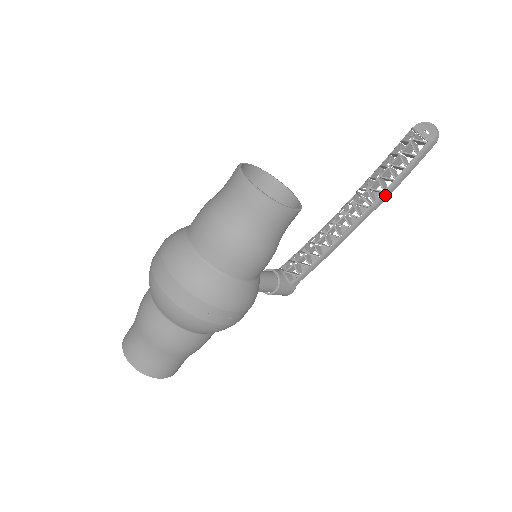
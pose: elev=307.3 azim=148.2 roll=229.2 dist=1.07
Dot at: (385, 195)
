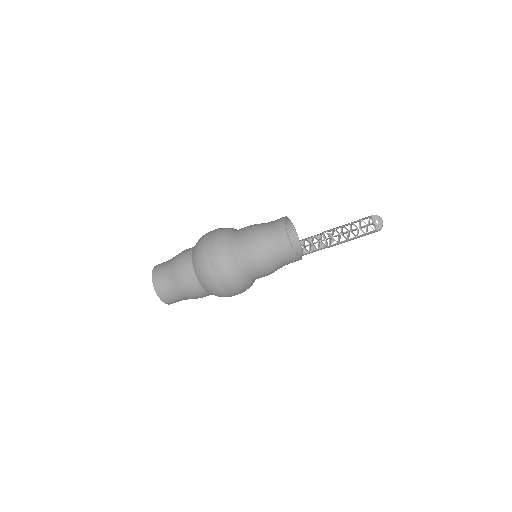
Dot at: (337, 244)
